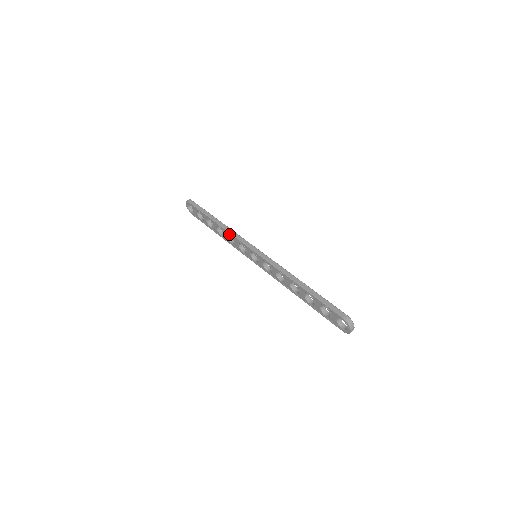
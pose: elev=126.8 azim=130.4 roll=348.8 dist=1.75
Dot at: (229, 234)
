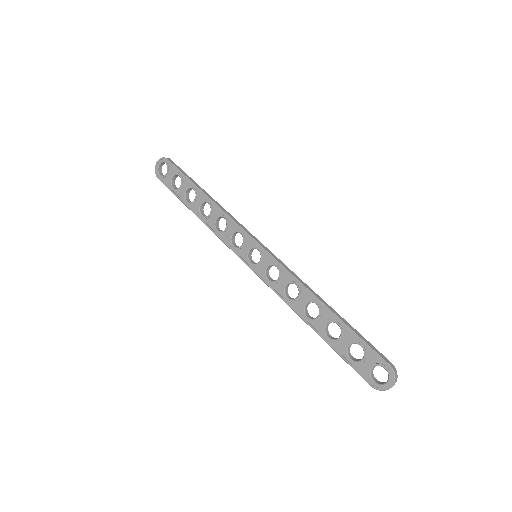
Dot at: (224, 216)
